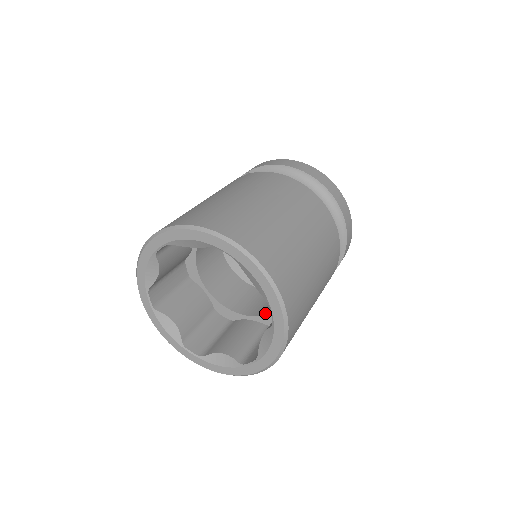
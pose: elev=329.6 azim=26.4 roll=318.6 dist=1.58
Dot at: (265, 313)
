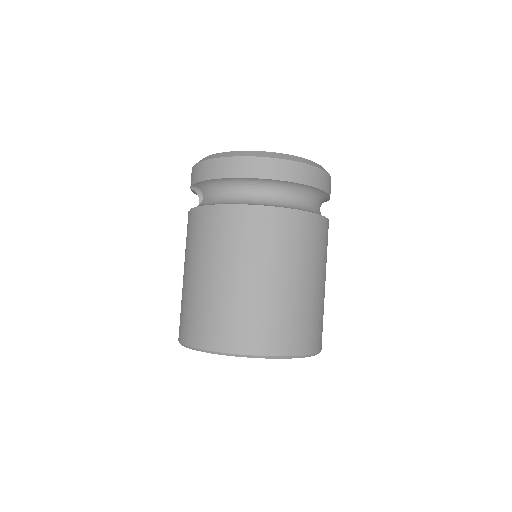
Dot at: occluded
